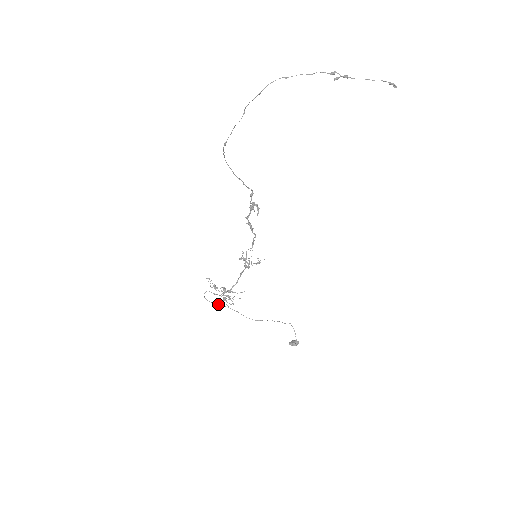
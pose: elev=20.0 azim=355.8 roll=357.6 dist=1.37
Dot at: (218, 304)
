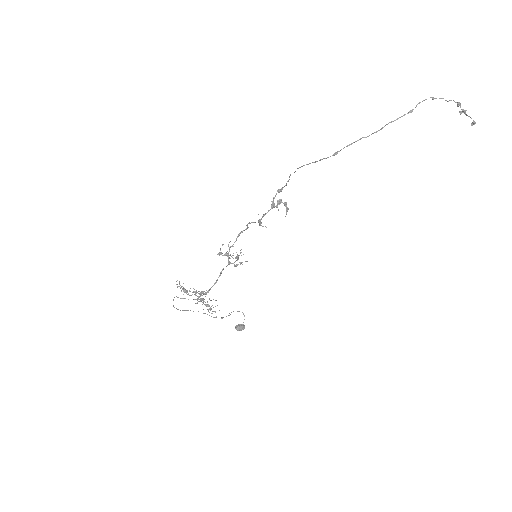
Dot at: (188, 310)
